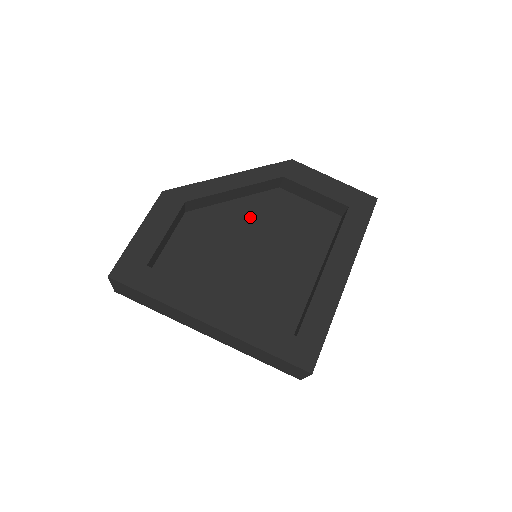
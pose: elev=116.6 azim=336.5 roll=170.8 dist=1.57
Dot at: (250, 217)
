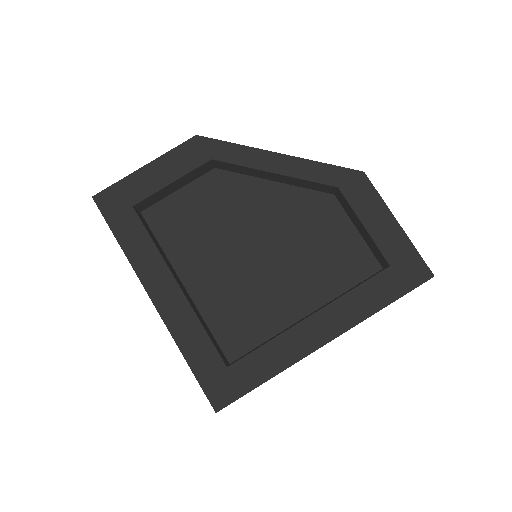
Dot at: (278, 211)
